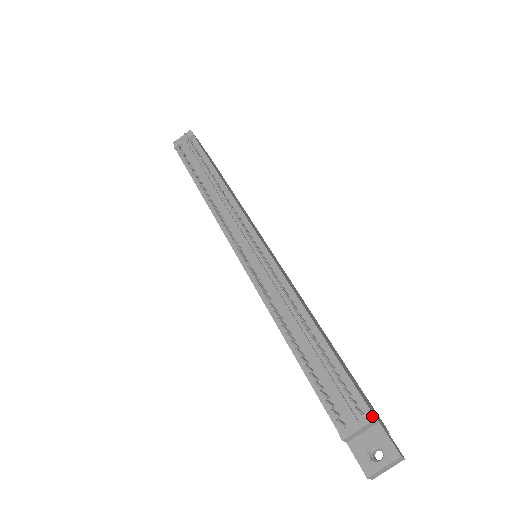
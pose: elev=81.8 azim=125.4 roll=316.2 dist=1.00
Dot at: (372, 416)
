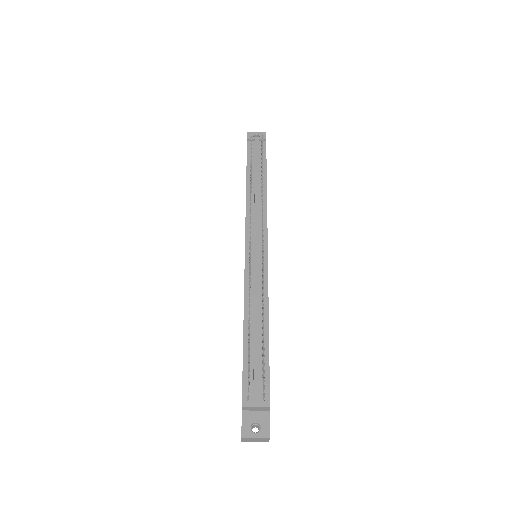
Dot at: (269, 404)
